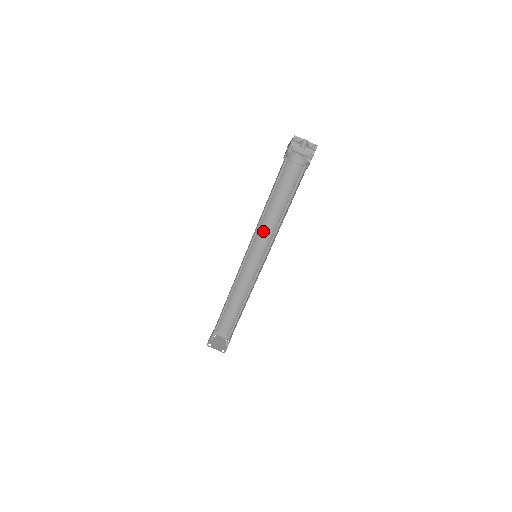
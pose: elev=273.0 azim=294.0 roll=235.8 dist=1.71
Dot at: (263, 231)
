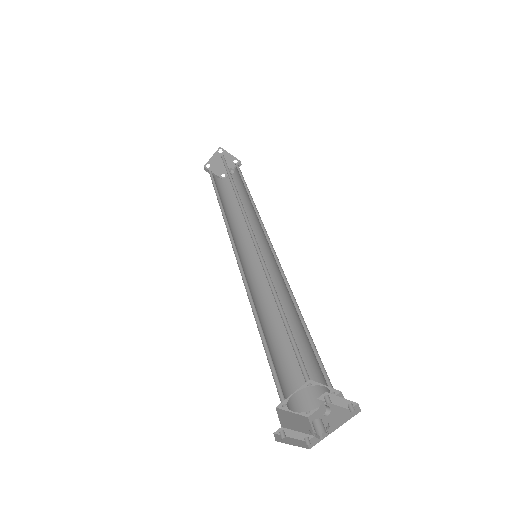
Dot at: occluded
